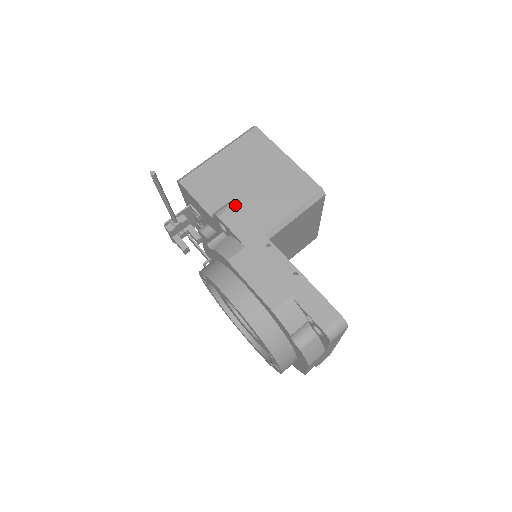
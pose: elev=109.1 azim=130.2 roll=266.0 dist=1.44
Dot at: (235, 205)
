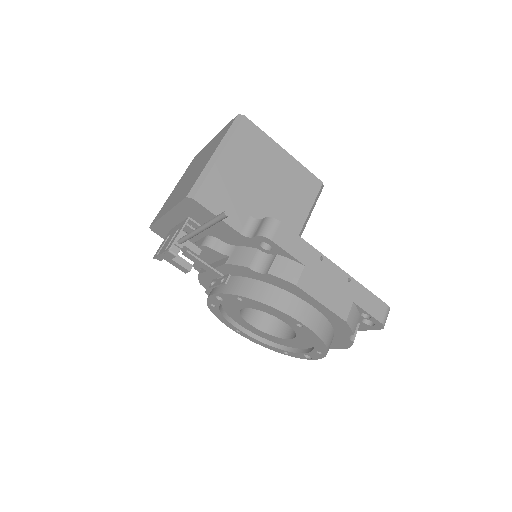
Dot at: (280, 222)
